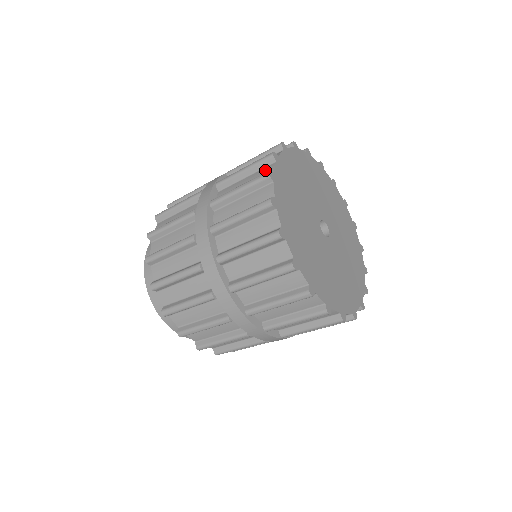
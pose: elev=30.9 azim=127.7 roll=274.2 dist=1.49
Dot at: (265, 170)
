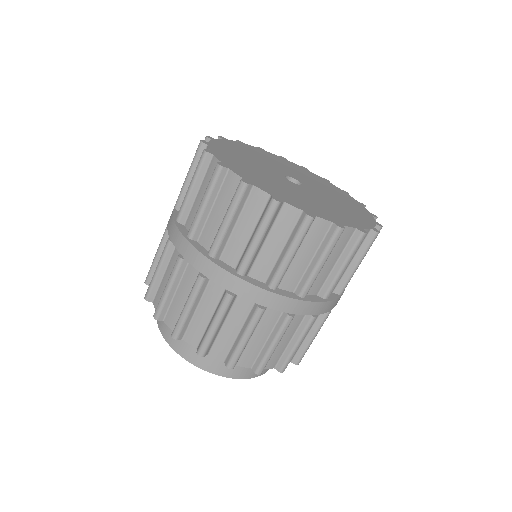
Dot at: occluded
